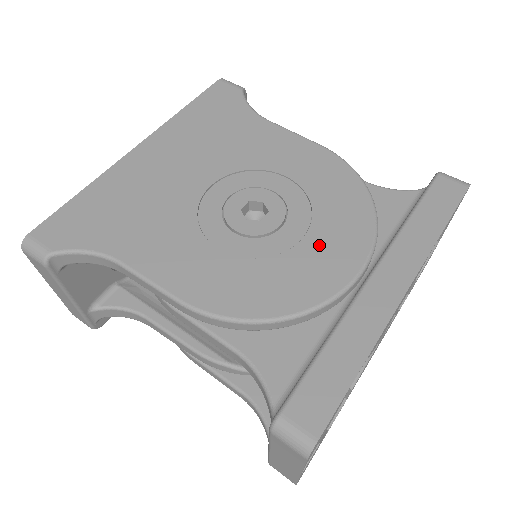
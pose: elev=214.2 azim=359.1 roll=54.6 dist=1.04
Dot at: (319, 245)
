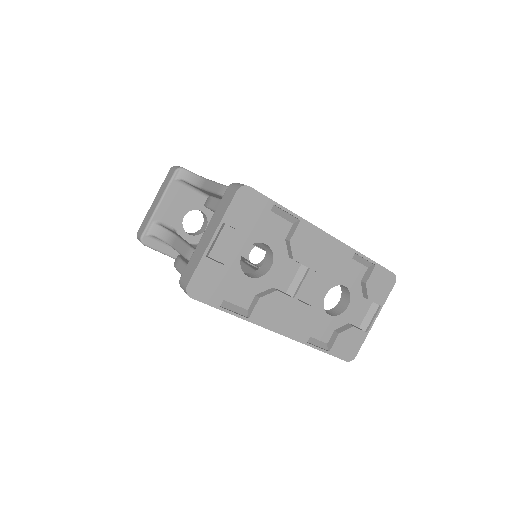
Dot at: occluded
